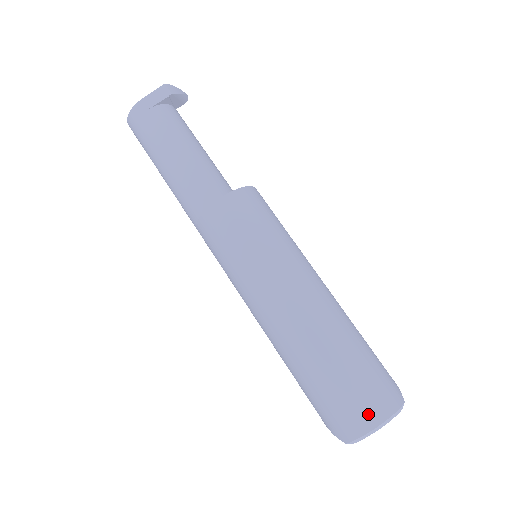
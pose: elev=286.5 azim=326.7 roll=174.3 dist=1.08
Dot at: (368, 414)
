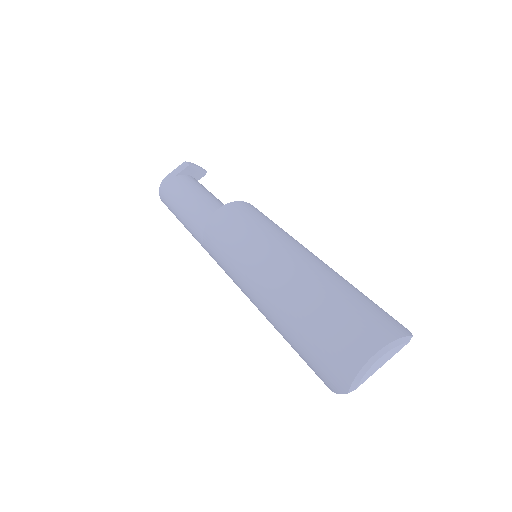
Dot at: (361, 344)
